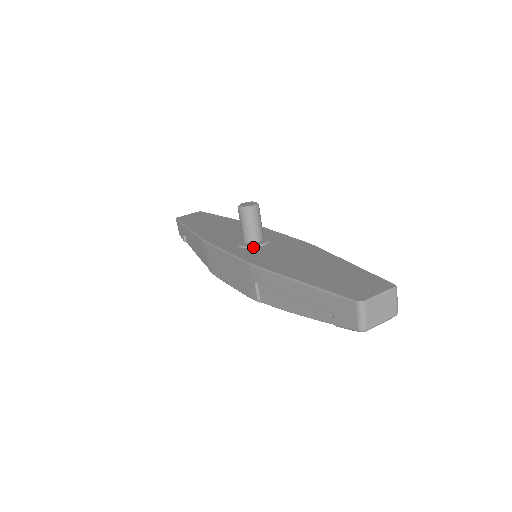
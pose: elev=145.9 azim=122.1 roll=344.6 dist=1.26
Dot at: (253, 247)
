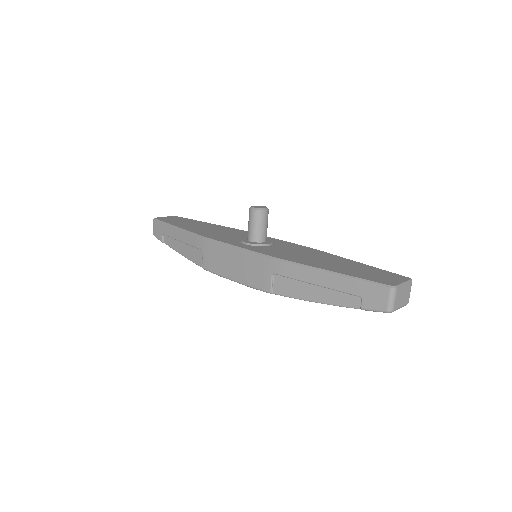
Dot at: (261, 246)
